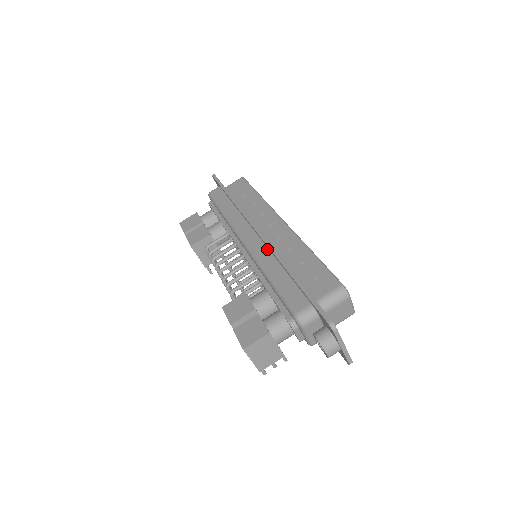
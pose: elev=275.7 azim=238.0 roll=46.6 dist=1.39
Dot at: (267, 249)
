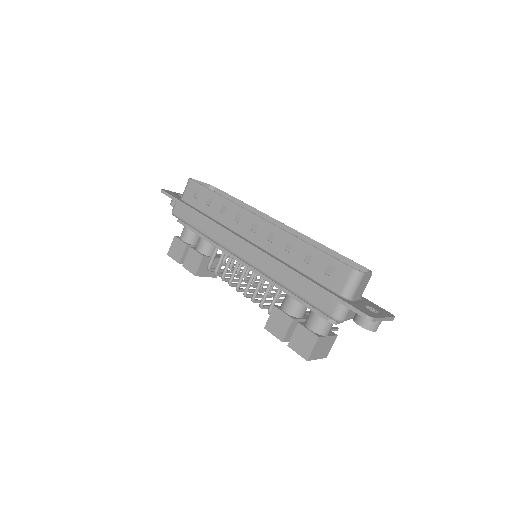
Dot at: (266, 258)
